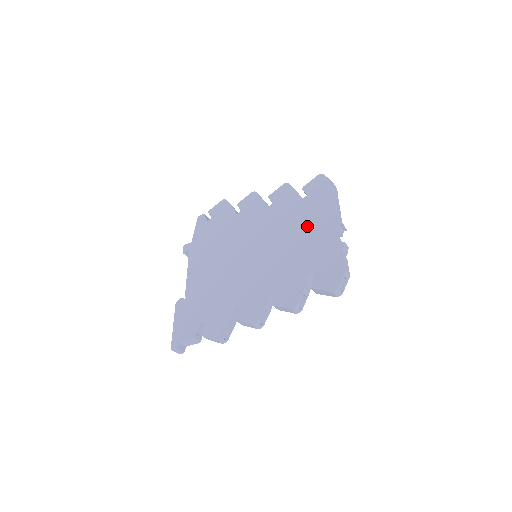
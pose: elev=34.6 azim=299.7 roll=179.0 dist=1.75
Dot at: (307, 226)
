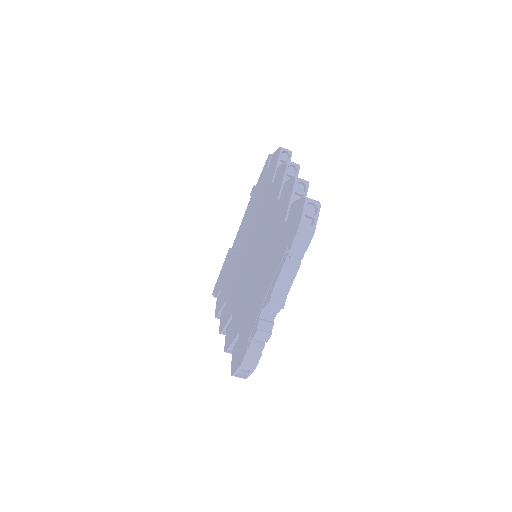
Dot at: (265, 269)
